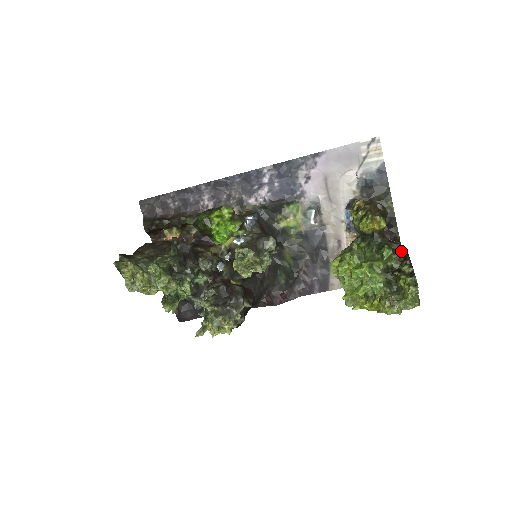
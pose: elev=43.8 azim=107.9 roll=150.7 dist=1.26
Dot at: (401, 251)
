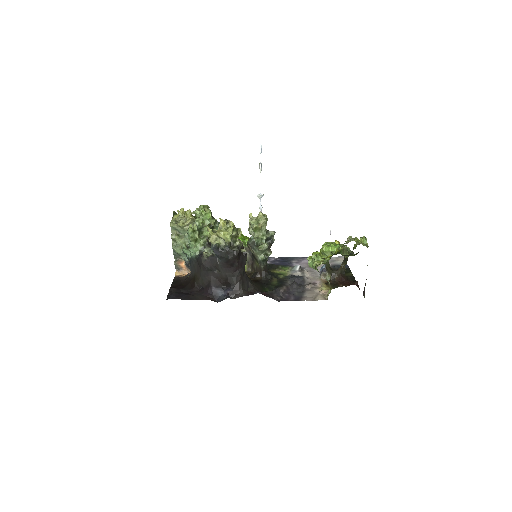
Dot at: occluded
